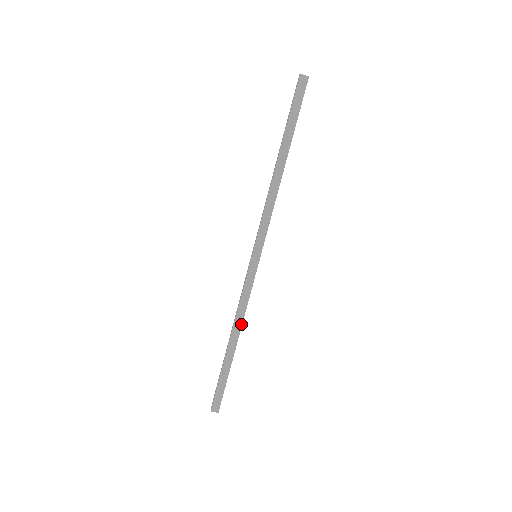
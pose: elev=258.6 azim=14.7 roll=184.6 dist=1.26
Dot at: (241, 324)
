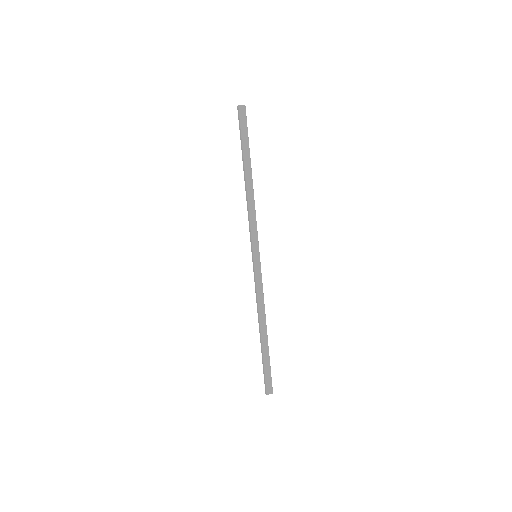
Dot at: (265, 314)
